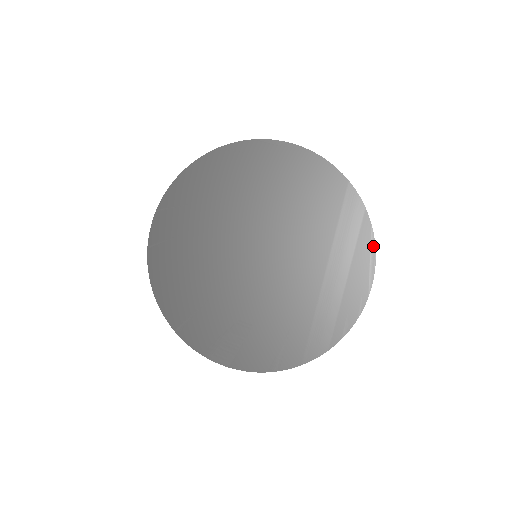
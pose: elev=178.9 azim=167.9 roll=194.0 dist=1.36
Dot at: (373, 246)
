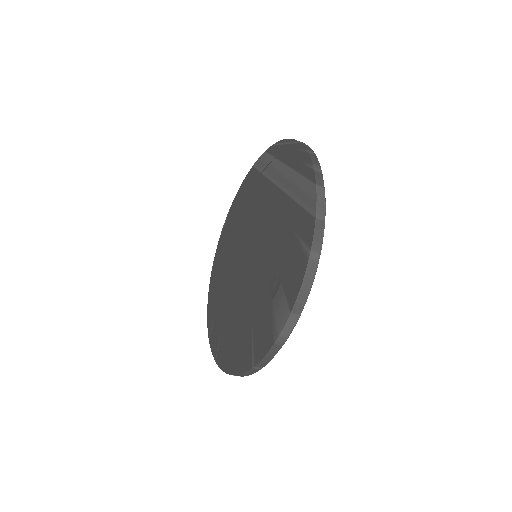
Dot at: (280, 142)
